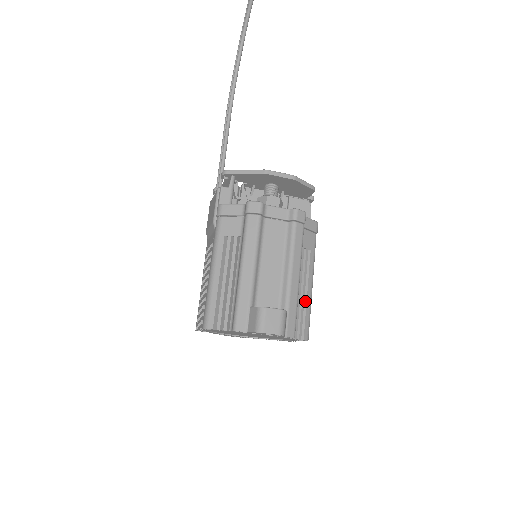
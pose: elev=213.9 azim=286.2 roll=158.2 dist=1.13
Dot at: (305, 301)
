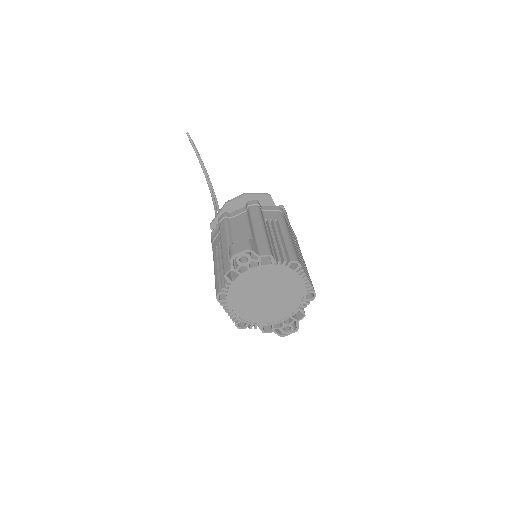
Dot at: (284, 243)
